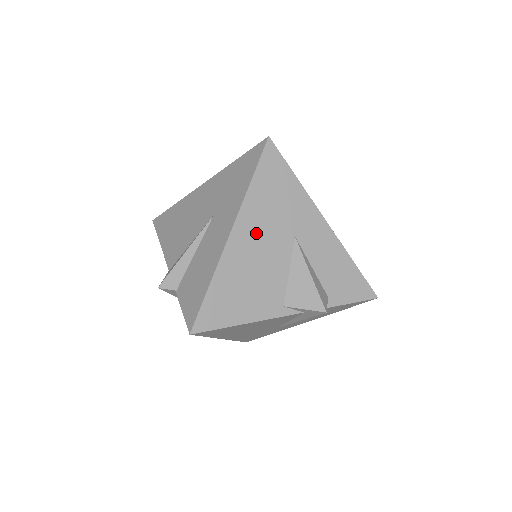
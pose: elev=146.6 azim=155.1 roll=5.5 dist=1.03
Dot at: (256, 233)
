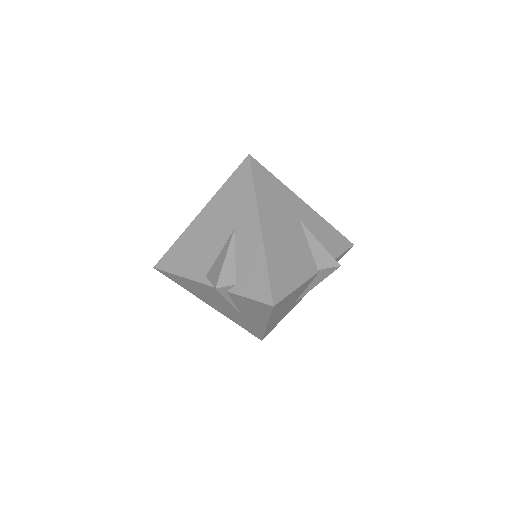
Dot at: (213, 218)
